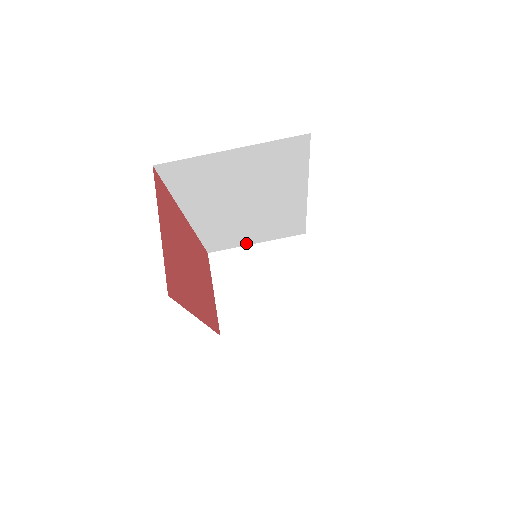
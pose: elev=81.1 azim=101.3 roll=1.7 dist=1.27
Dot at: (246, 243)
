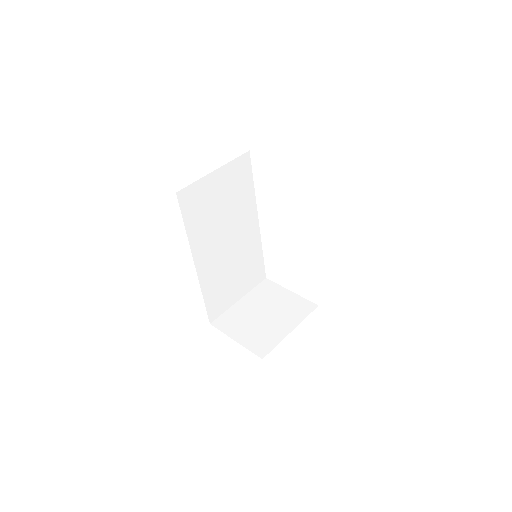
Dot at: (233, 301)
